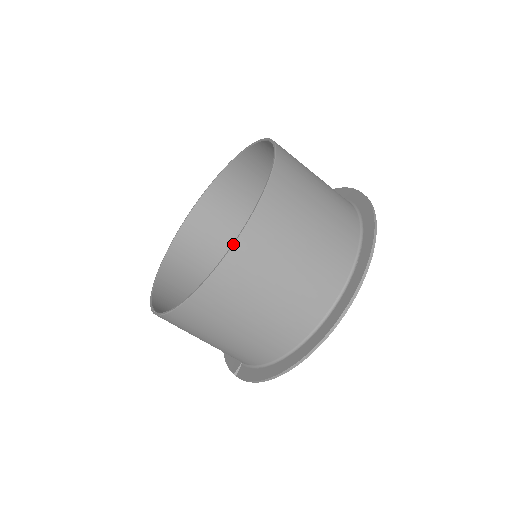
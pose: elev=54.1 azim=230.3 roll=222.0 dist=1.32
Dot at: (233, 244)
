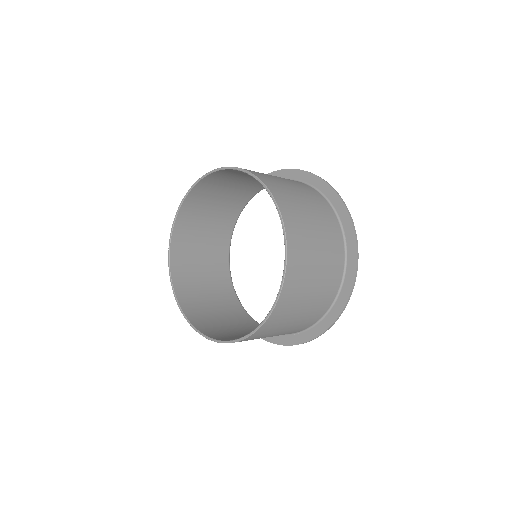
Dot at: occluded
